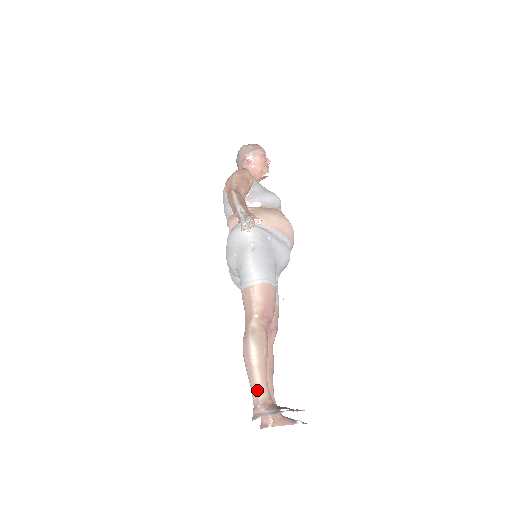
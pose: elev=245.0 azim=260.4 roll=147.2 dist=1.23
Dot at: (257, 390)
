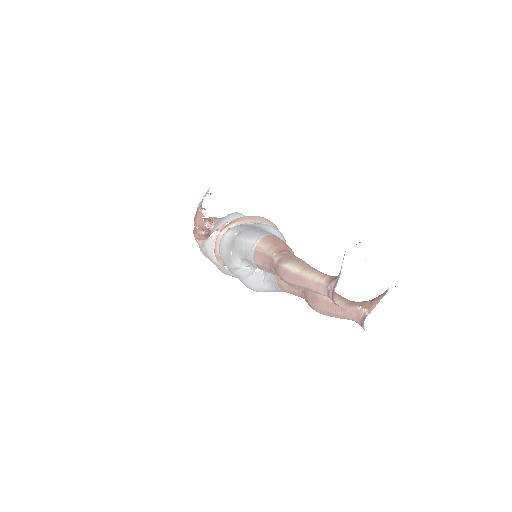
Dot at: (317, 282)
